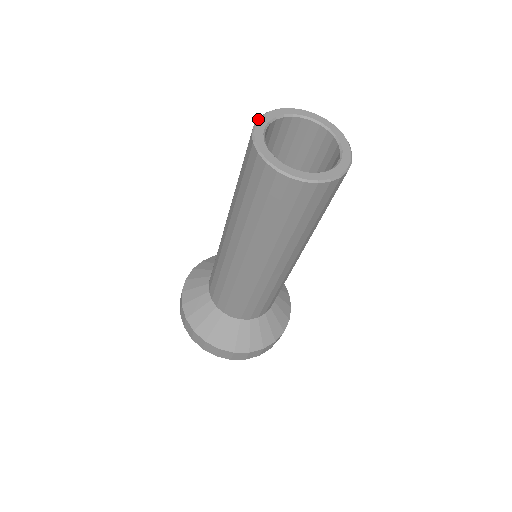
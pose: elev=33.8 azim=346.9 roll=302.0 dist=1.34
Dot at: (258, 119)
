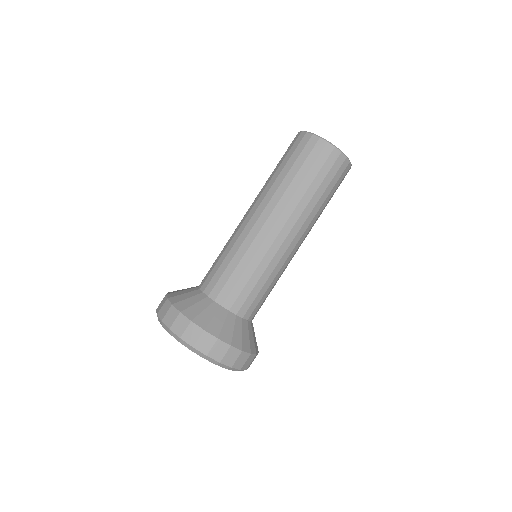
Dot at: occluded
